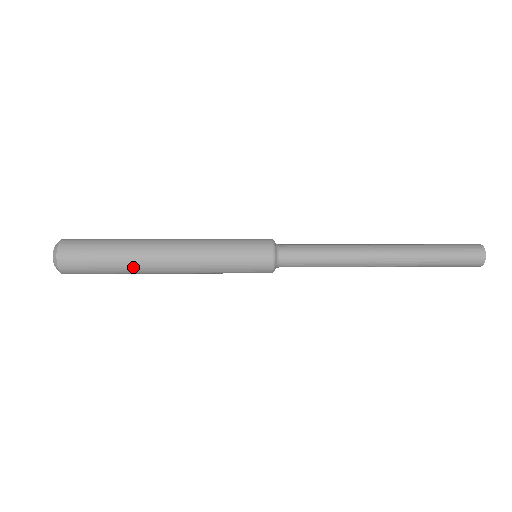
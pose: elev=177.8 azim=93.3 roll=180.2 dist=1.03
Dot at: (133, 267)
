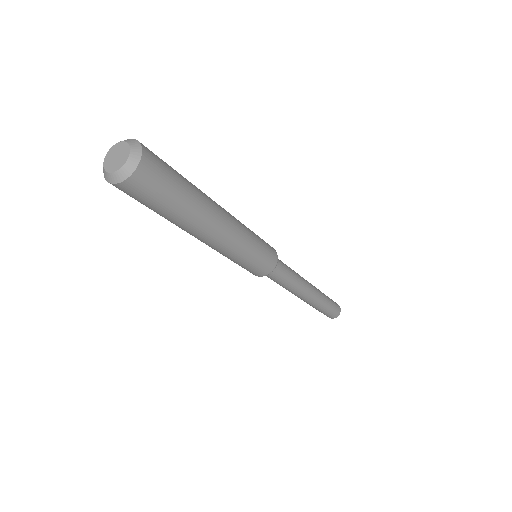
Dot at: (197, 215)
